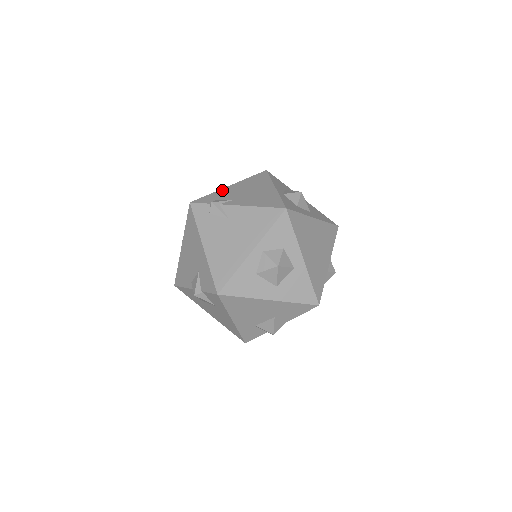
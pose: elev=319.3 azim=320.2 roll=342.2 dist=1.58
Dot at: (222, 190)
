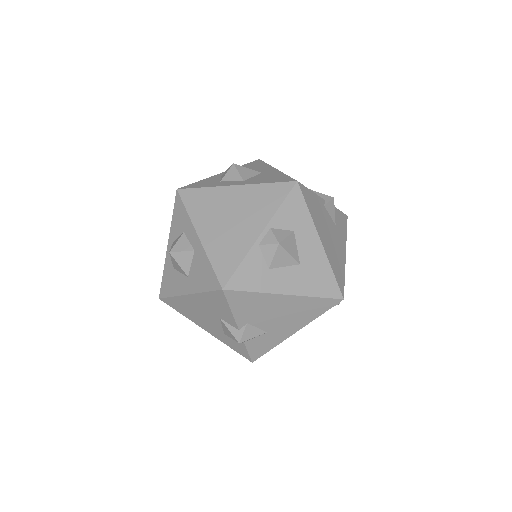
Dot at: occluded
